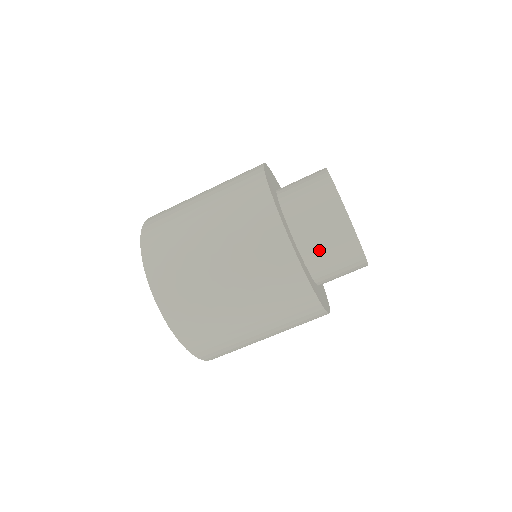
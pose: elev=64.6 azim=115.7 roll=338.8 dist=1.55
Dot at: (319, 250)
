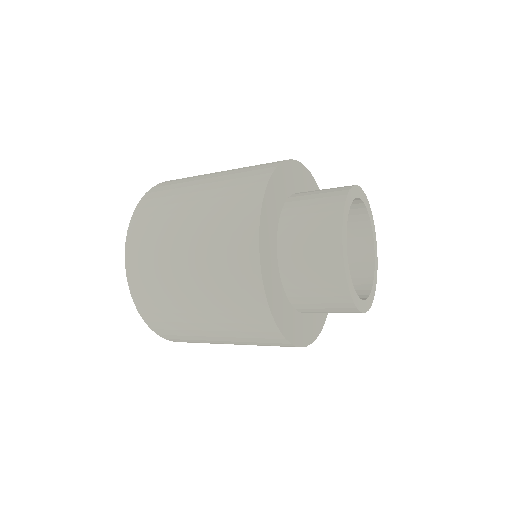
Dot at: occluded
